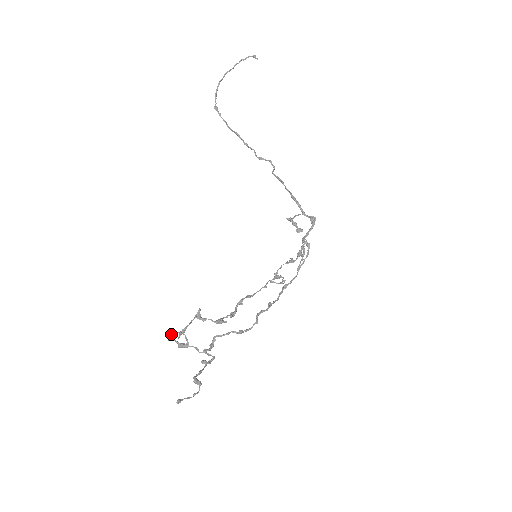
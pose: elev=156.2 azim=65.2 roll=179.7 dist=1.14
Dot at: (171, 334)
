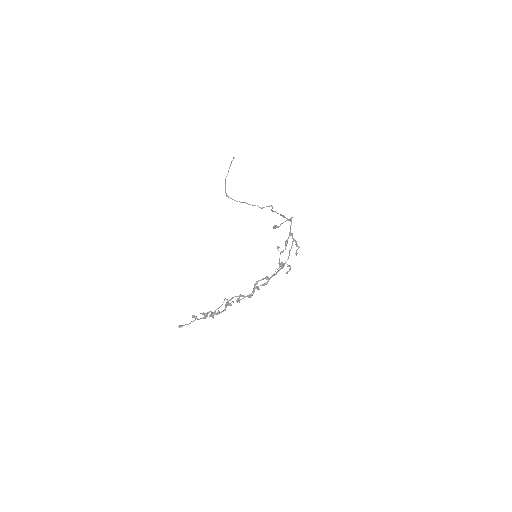
Dot at: occluded
